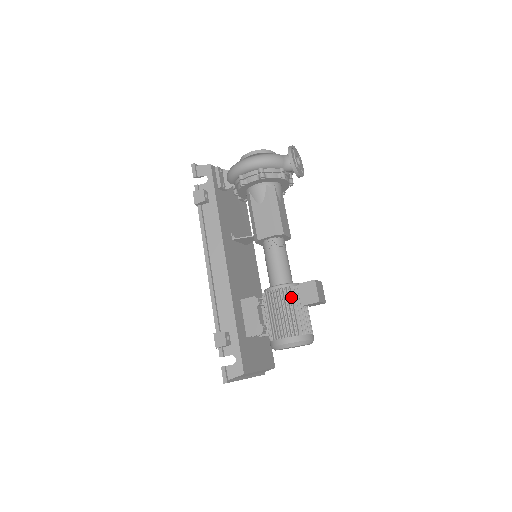
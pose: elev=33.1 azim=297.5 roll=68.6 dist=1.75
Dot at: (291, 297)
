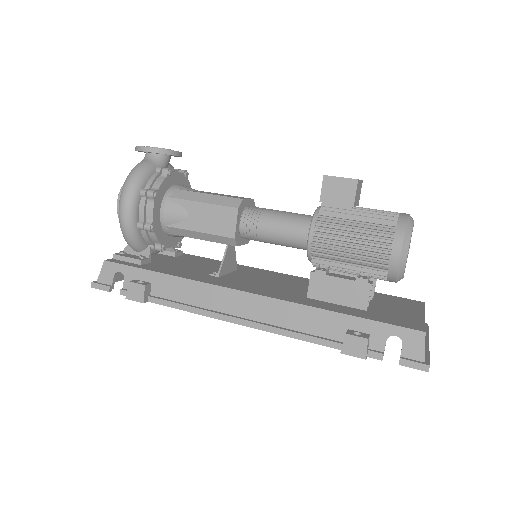
Dot at: (334, 218)
